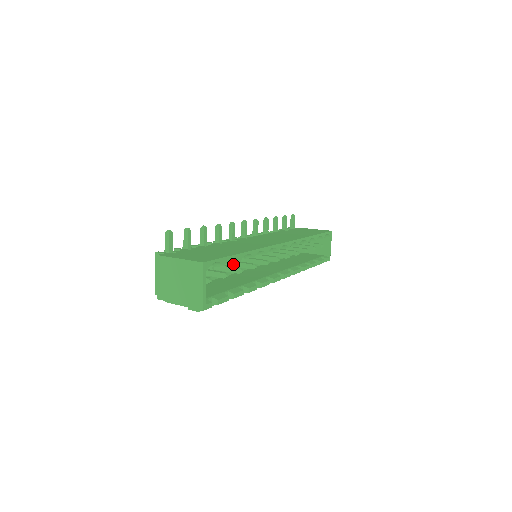
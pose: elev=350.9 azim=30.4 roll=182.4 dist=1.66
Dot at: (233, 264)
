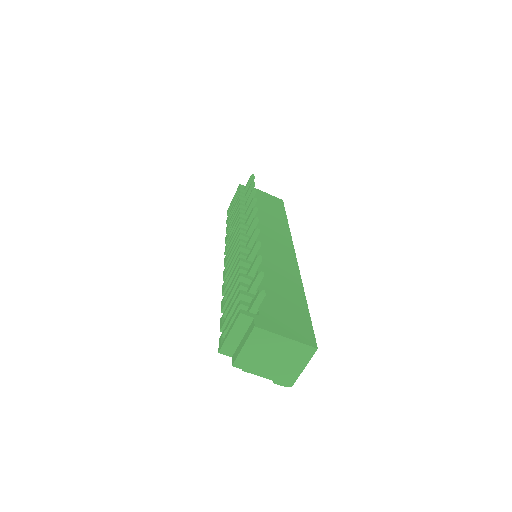
Dot at: occluded
